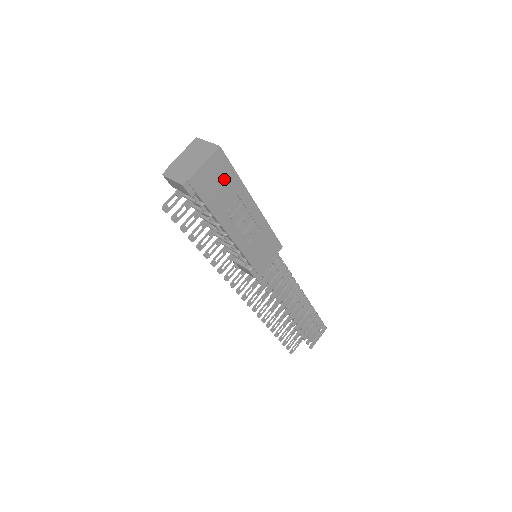
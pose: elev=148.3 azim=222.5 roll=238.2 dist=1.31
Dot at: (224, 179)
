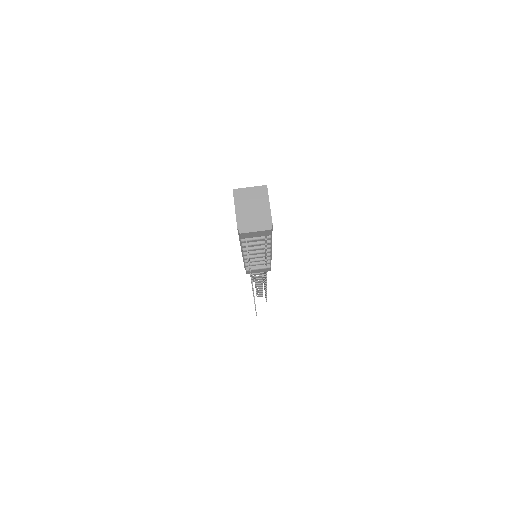
Dot at: occluded
